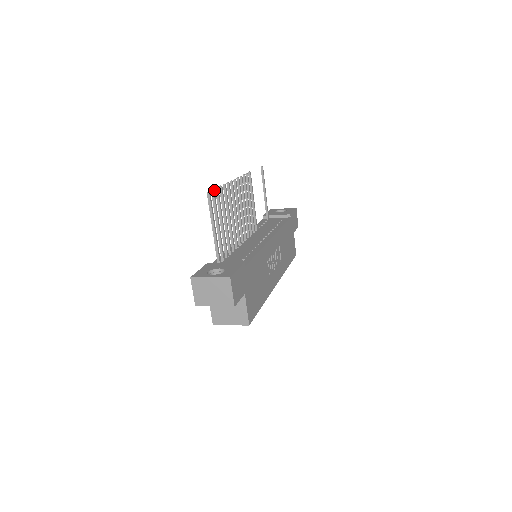
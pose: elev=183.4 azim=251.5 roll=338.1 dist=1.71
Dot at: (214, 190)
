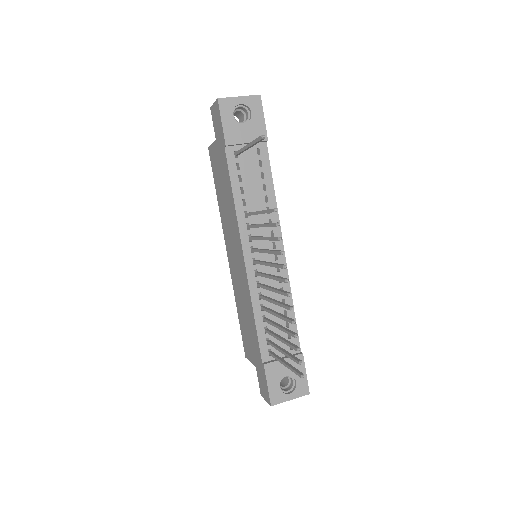
Dot at: occluded
